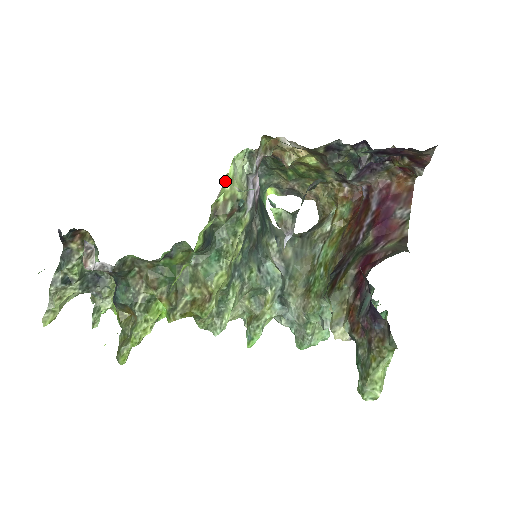
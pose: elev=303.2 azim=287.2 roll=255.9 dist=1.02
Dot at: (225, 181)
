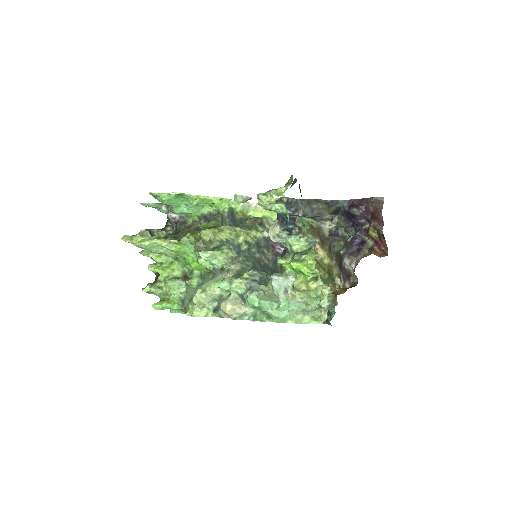
Dot at: (260, 211)
